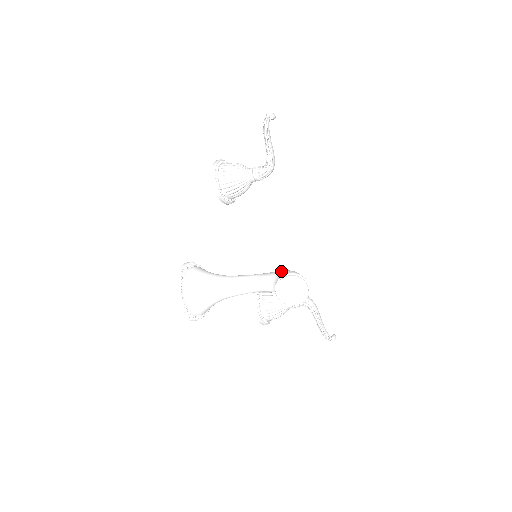
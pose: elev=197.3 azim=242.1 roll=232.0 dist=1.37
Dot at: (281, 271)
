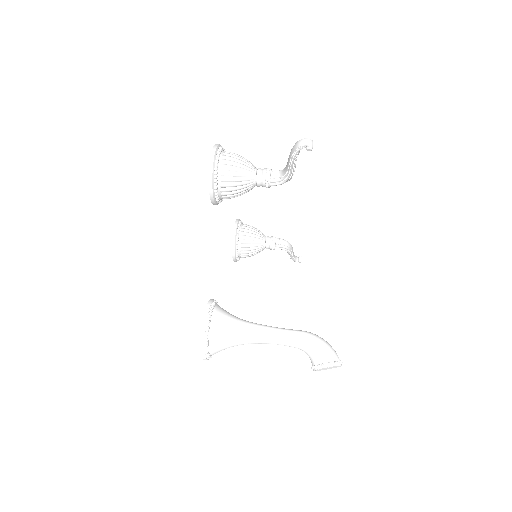
Dot at: (315, 346)
